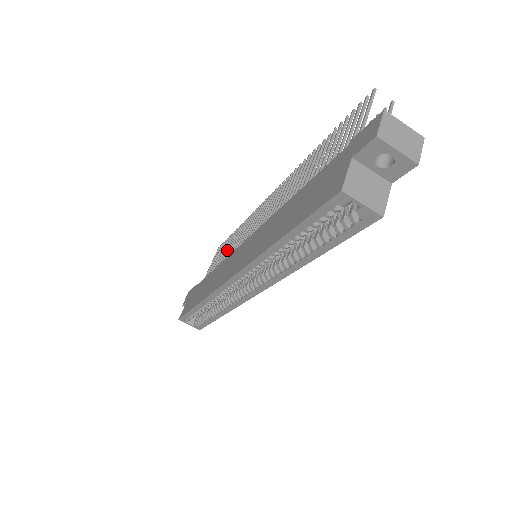
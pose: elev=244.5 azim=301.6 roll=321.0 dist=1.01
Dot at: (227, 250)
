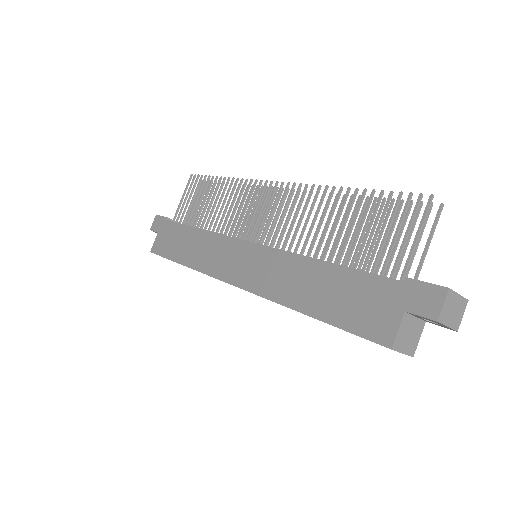
Dot at: (210, 203)
